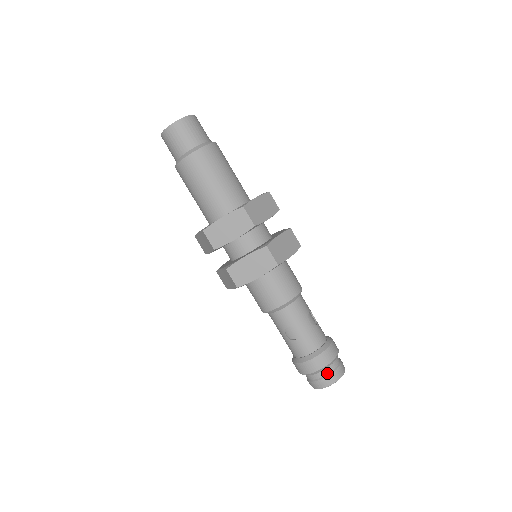
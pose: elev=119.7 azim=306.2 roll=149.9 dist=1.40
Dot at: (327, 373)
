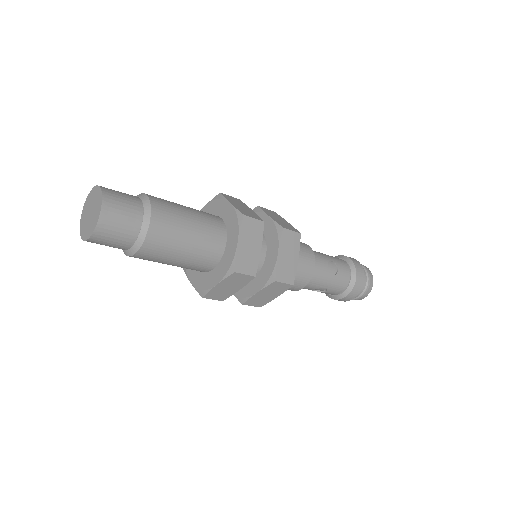
Dot at: (360, 294)
